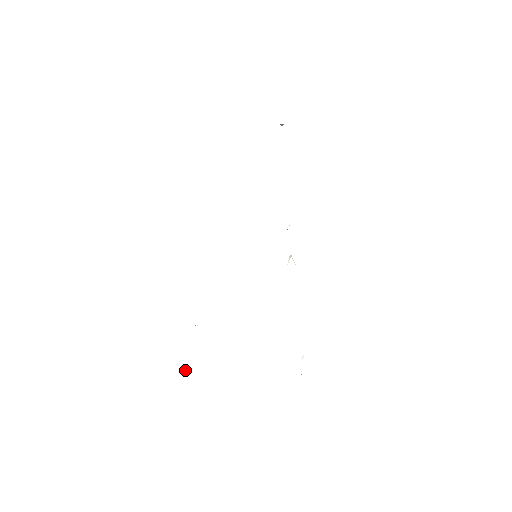
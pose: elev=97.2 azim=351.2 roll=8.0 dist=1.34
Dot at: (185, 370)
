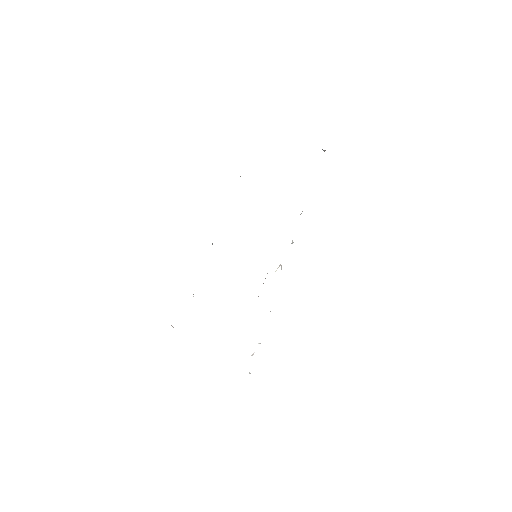
Dot at: (173, 327)
